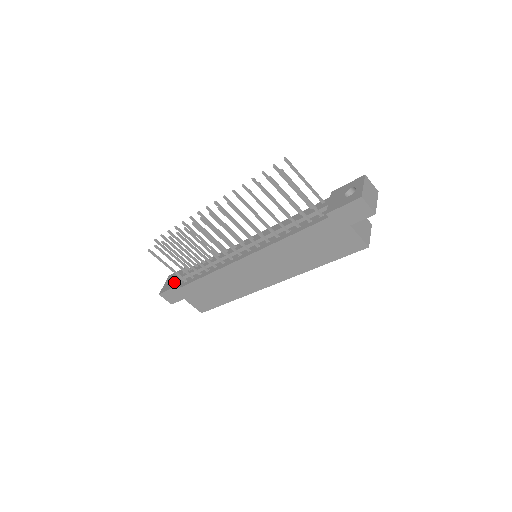
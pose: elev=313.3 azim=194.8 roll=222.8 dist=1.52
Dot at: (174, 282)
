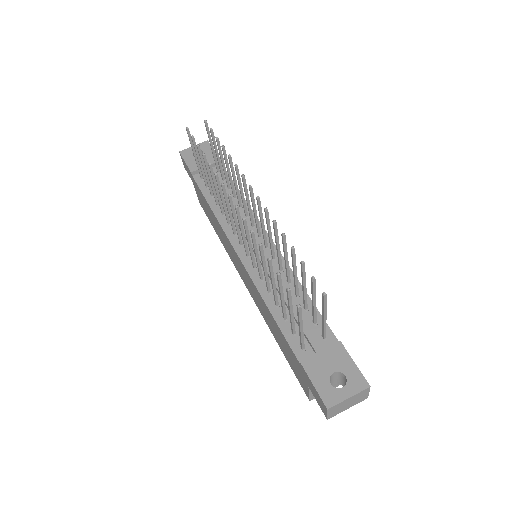
Dot at: occluded
